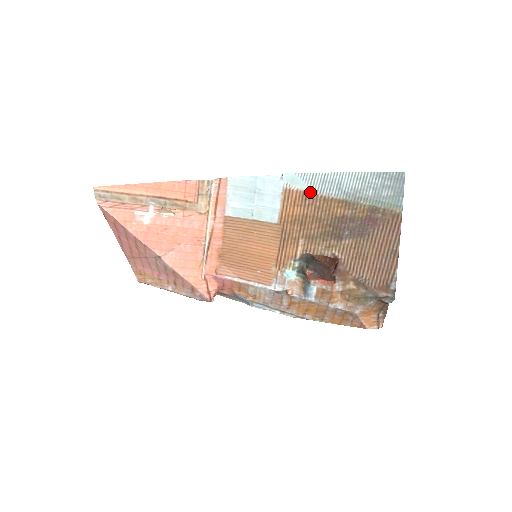
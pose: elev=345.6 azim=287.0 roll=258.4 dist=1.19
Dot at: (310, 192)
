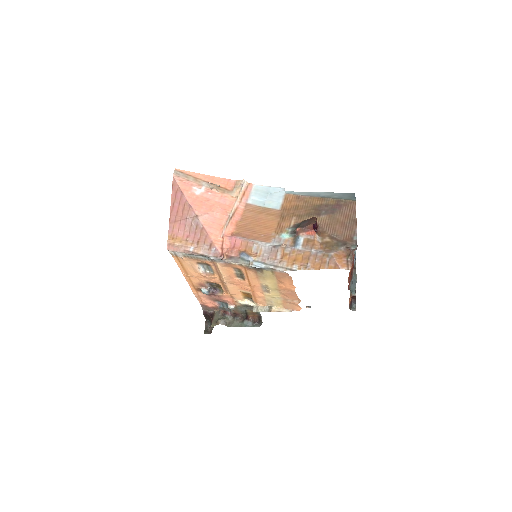
Dot at: (301, 195)
